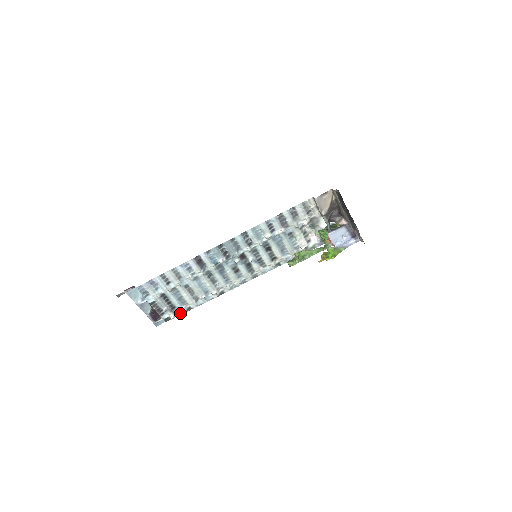
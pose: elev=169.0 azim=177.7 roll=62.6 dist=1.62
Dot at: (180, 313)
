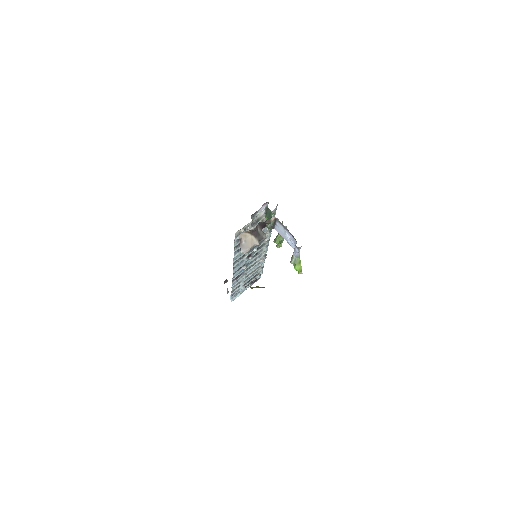
Dot at: (262, 270)
